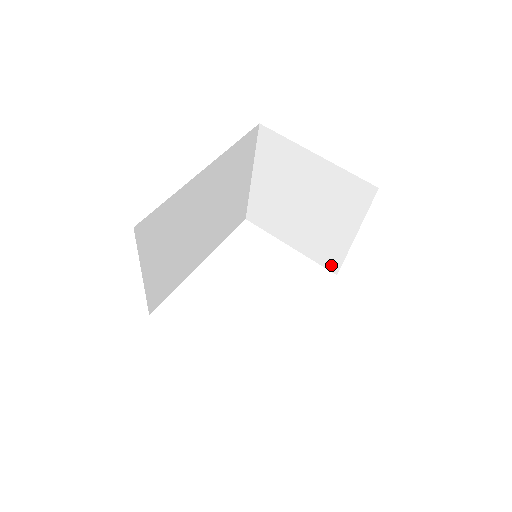
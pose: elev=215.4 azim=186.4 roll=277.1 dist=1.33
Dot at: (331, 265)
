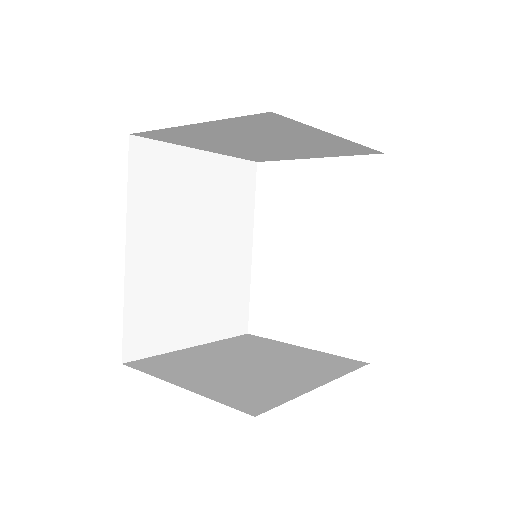
Dot at: (365, 152)
